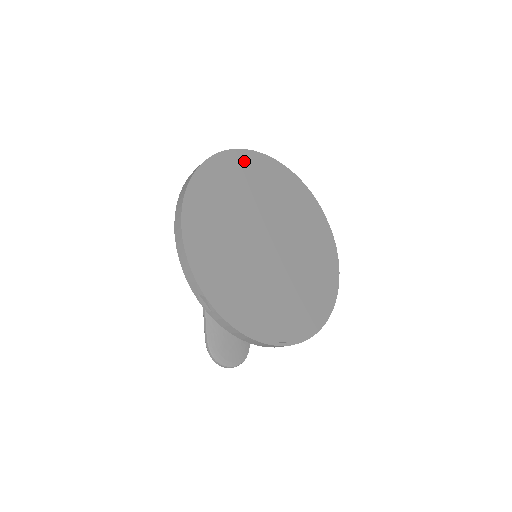
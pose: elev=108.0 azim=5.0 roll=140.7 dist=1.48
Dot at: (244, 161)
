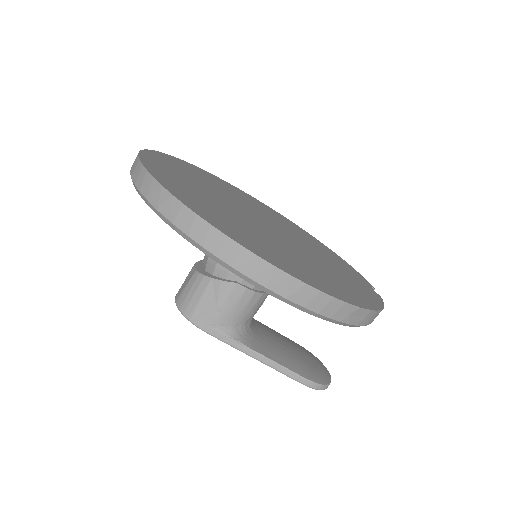
Dot at: (157, 166)
